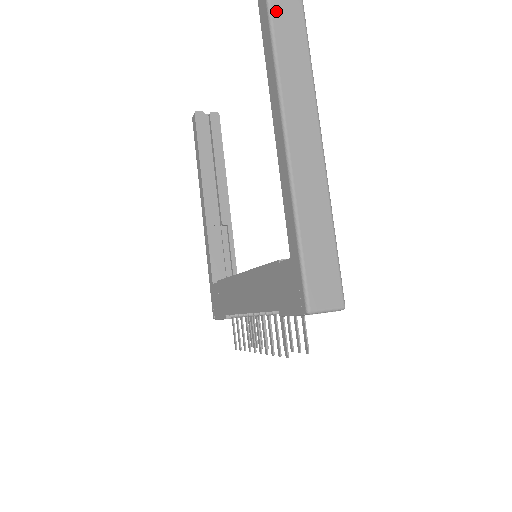
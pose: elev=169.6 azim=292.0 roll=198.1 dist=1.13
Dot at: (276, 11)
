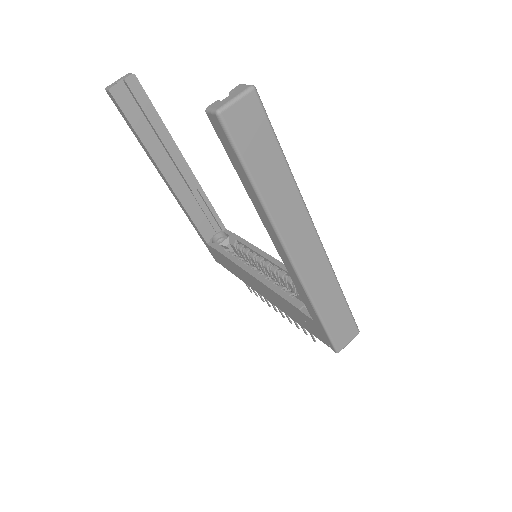
Dot at: (244, 147)
